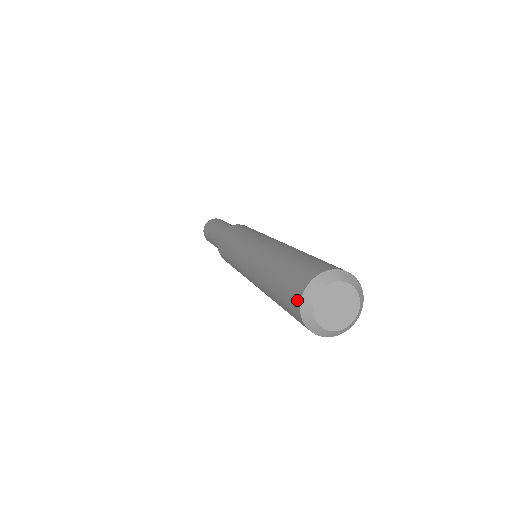
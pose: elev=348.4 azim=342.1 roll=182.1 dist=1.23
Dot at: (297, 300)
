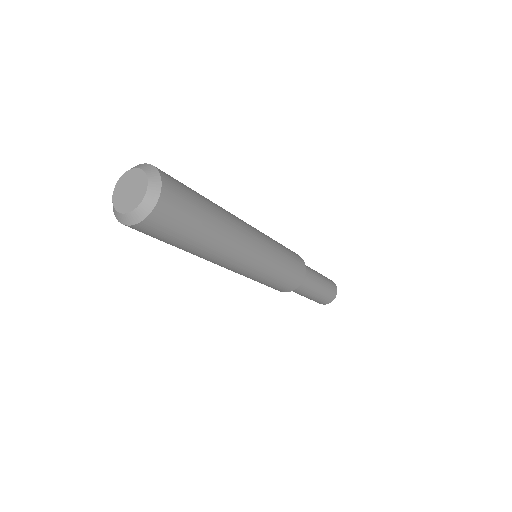
Dot at: occluded
